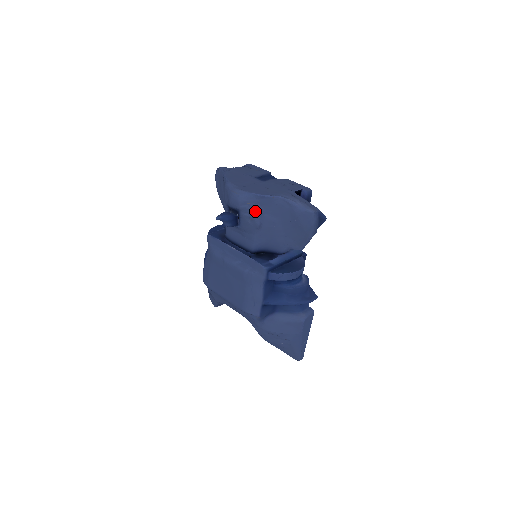
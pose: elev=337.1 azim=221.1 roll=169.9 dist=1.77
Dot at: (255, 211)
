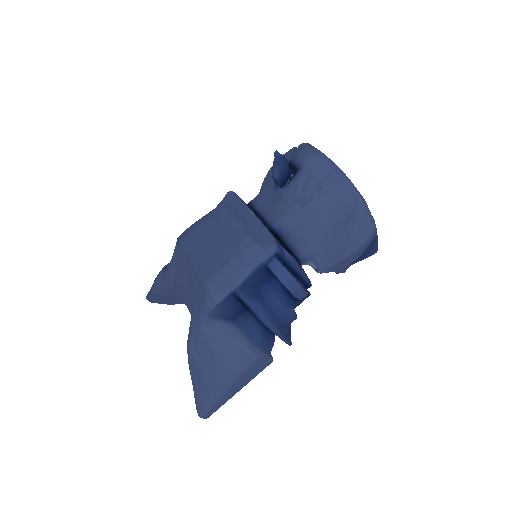
Dot at: (317, 180)
